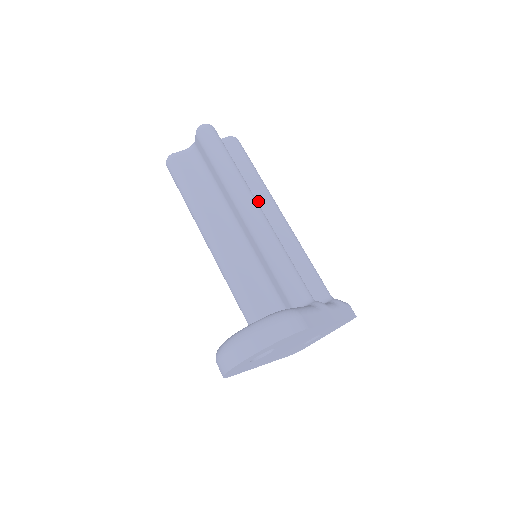
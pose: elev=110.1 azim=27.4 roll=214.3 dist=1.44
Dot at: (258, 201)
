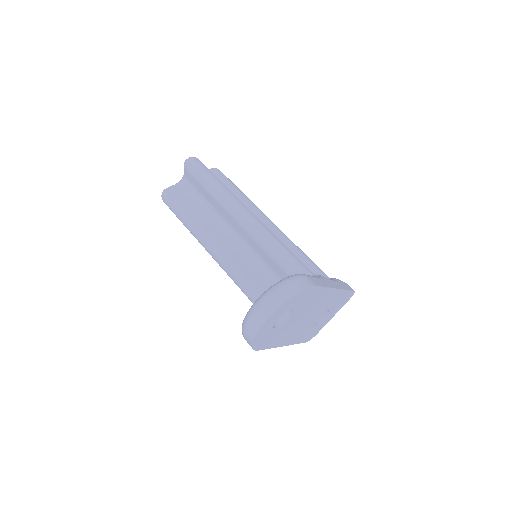
Dot at: occluded
